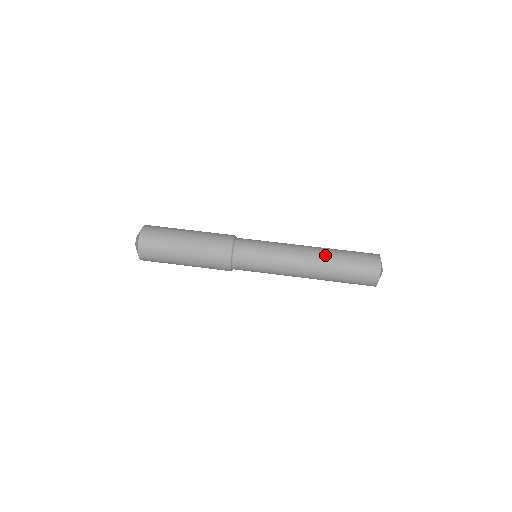
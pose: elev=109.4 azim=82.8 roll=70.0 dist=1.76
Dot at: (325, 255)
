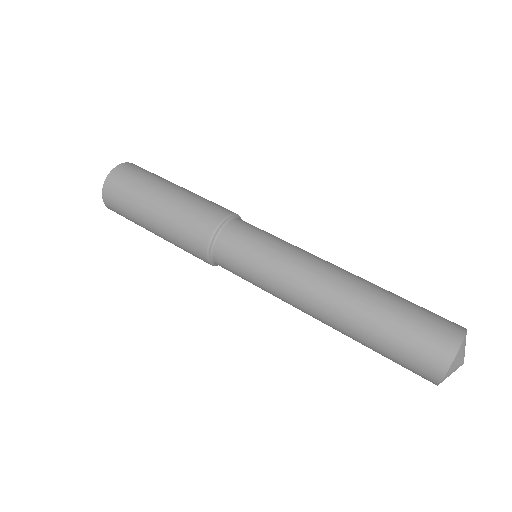
Dot at: (349, 309)
